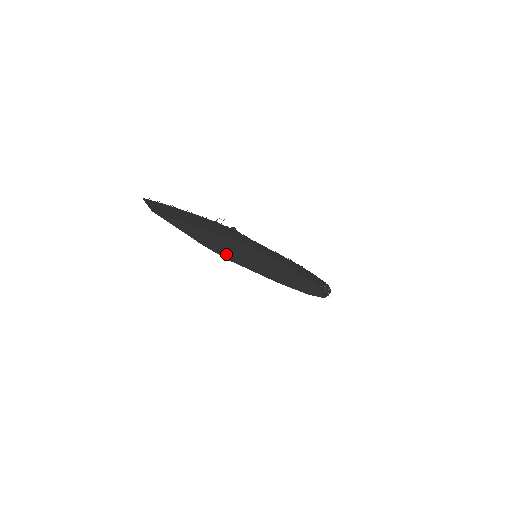
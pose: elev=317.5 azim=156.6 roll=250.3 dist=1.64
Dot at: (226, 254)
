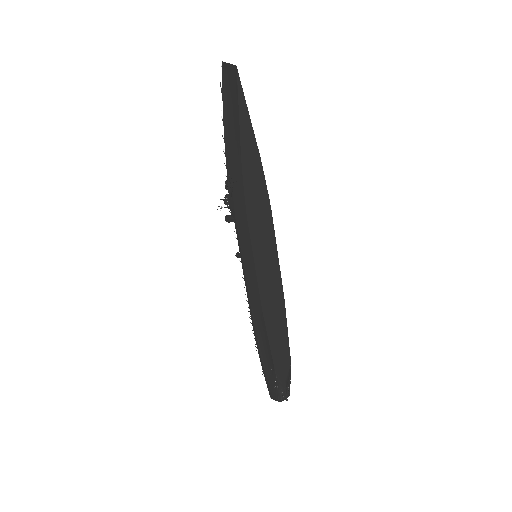
Dot at: (250, 203)
